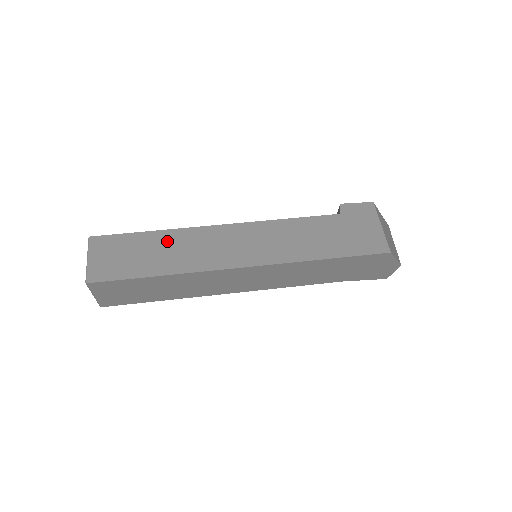
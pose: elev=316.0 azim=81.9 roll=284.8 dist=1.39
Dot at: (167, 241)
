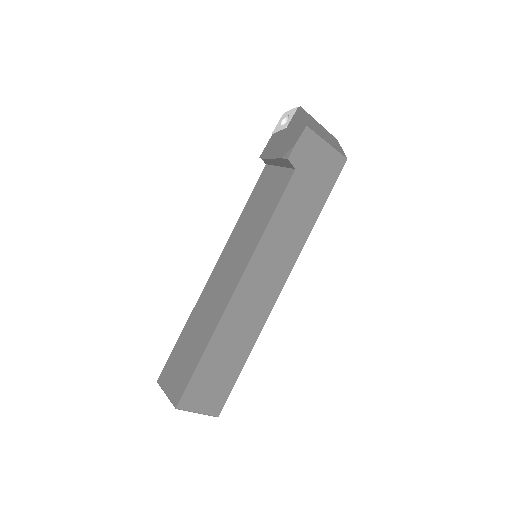
Dot at: (223, 341)
